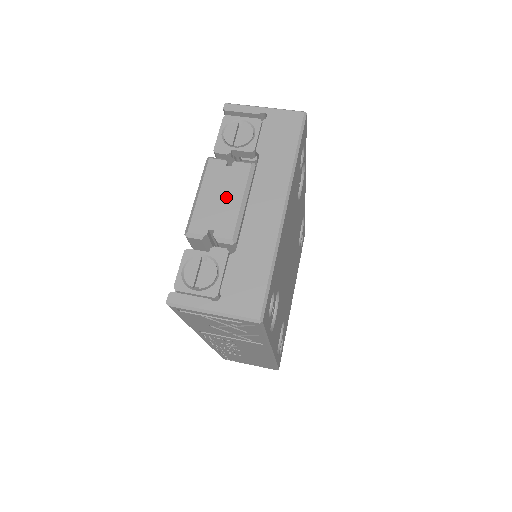
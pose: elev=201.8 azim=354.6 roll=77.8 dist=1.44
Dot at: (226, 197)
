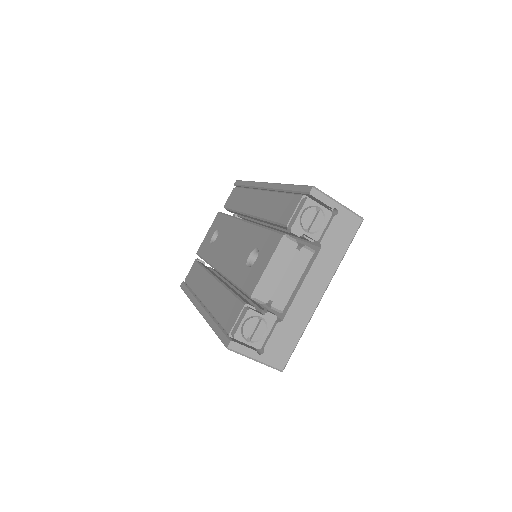
Dot at: (289, 276)
